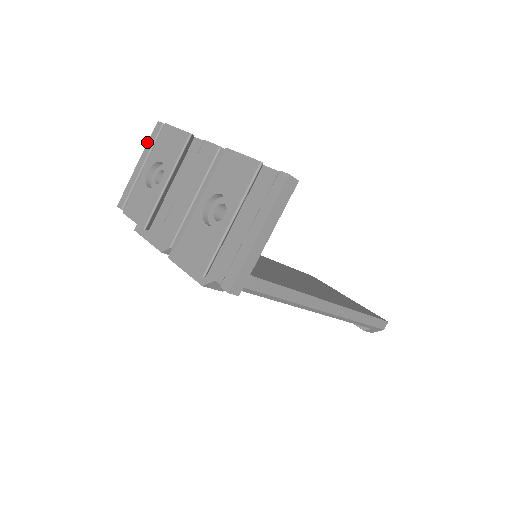
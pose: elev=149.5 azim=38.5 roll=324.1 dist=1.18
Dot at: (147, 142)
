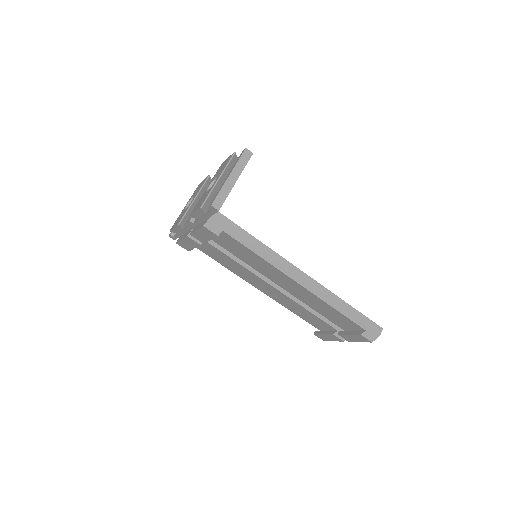
Dot at: occluded
